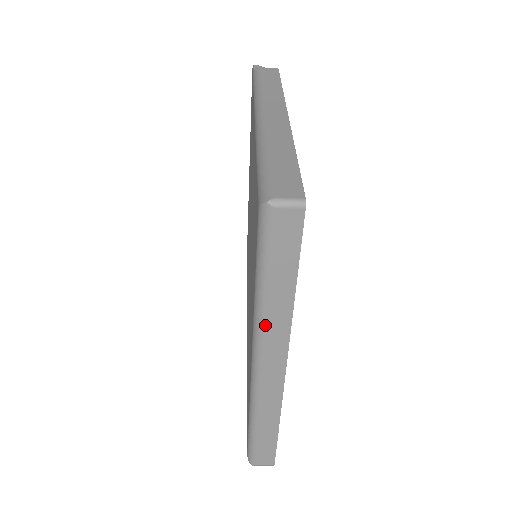
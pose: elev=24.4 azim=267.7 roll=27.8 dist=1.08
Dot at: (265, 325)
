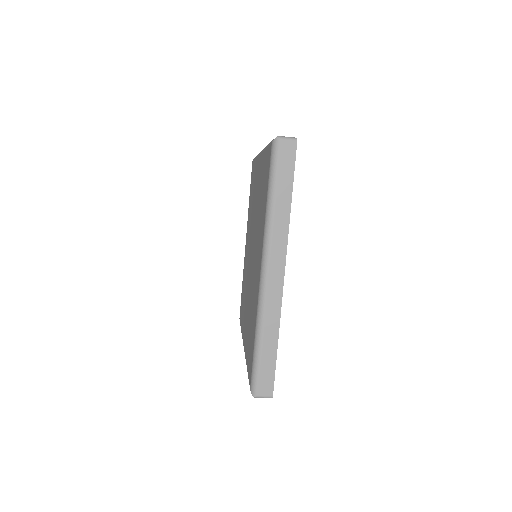
Dot at: (272, 229)
